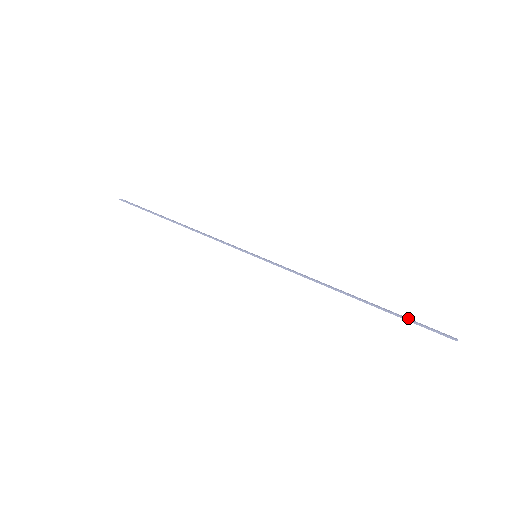
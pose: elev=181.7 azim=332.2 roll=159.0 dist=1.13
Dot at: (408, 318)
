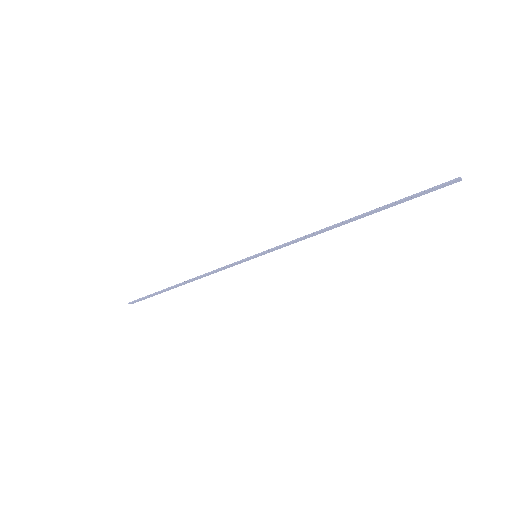
Dot at: (408, 198)
